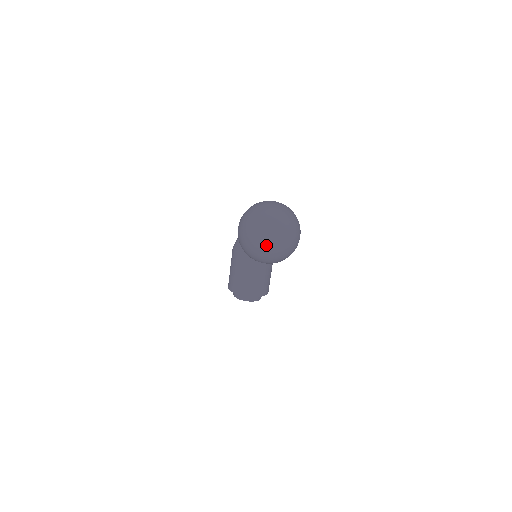
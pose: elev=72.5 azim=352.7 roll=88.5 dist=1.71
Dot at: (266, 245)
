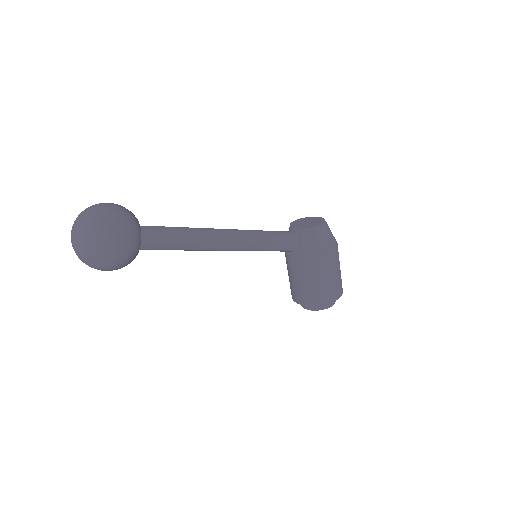
Dot at: (75, 252)
